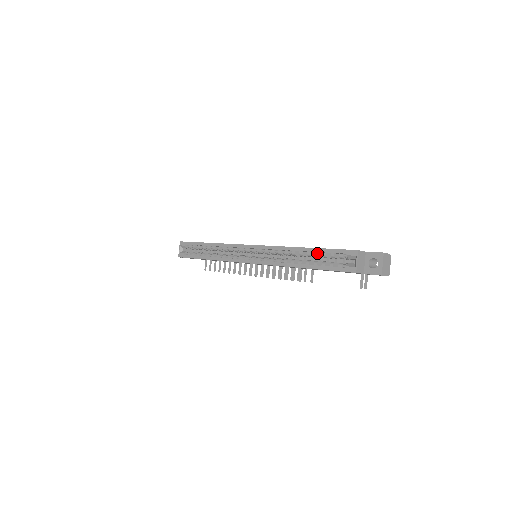
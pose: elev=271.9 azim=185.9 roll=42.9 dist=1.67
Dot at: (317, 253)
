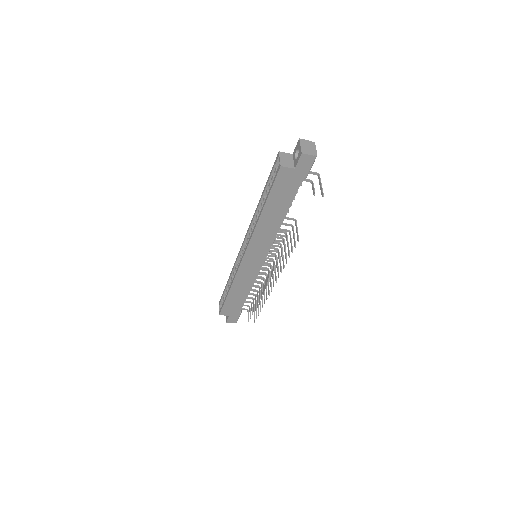
Dot at: (266, 191)
